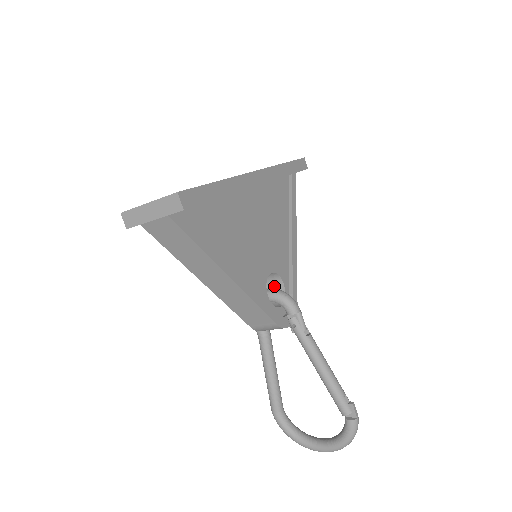
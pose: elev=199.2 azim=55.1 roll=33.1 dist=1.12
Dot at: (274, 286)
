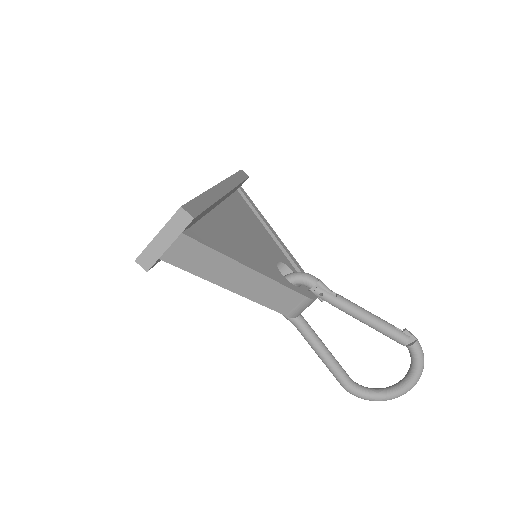
Dot at: occluded
